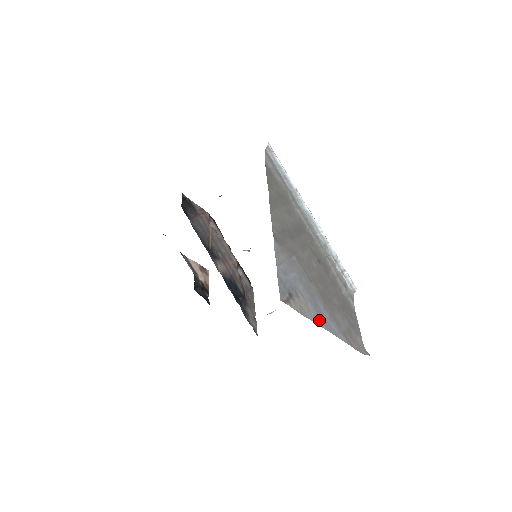
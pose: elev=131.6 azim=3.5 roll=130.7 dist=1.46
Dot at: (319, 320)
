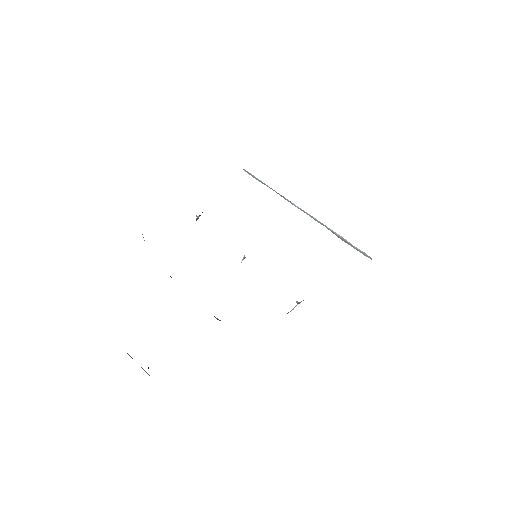
Dot at: occluded
